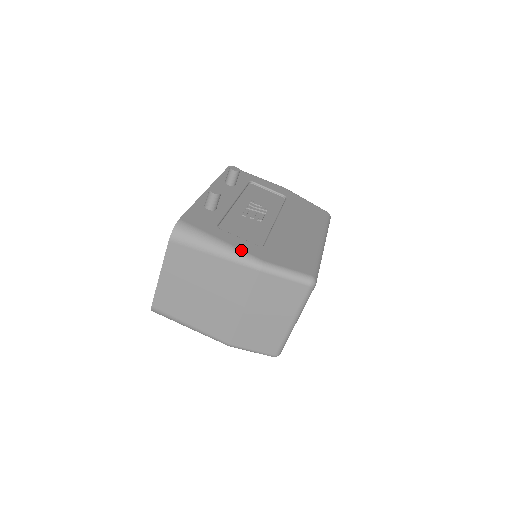
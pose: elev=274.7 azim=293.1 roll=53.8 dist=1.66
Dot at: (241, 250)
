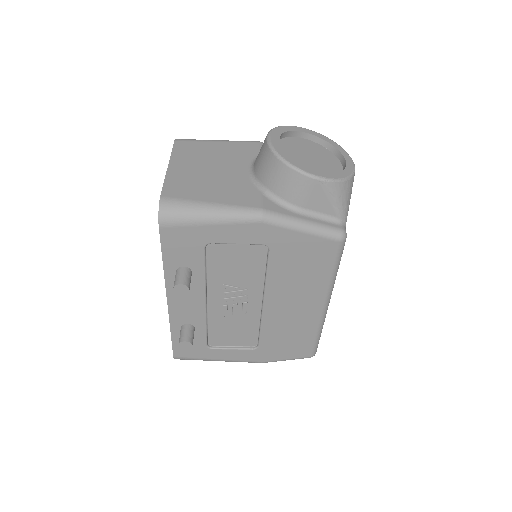
Dot at: (239, 361)
